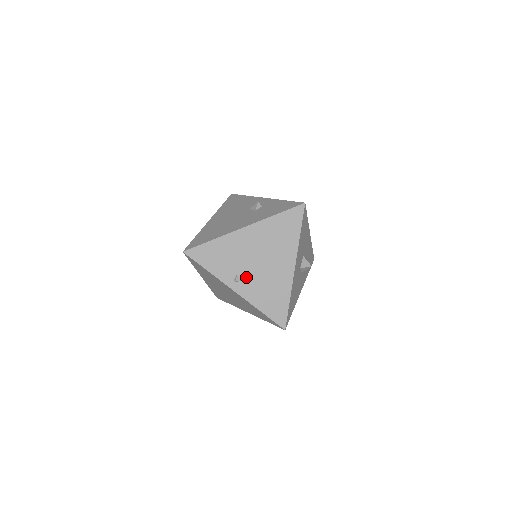
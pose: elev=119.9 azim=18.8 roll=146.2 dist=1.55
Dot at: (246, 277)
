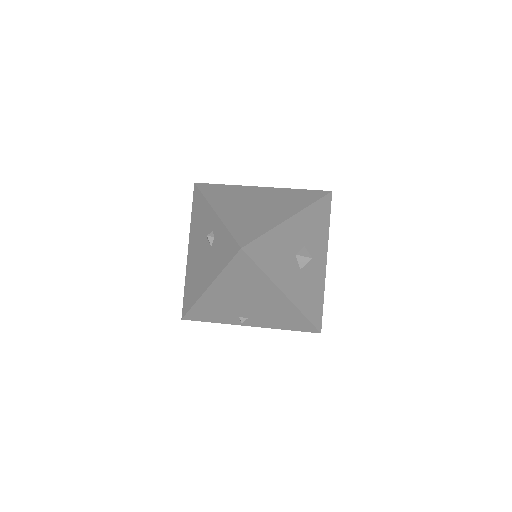
Dot at: (249, 316)
